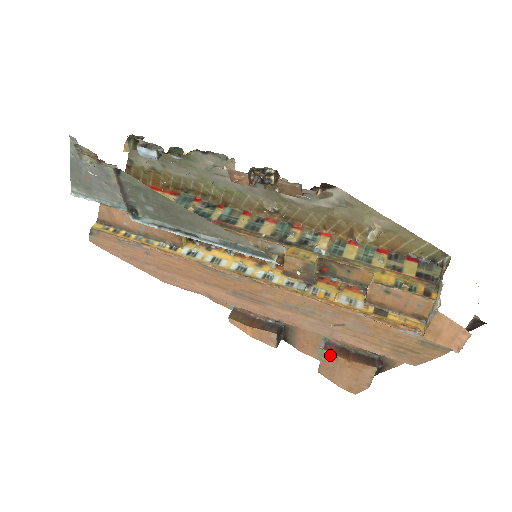
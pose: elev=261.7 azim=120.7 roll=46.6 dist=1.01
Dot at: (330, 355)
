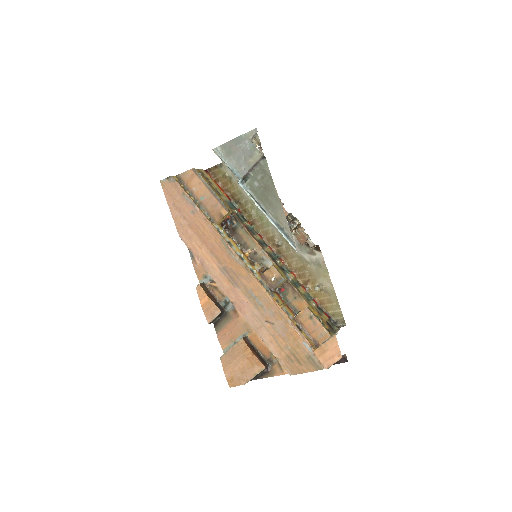
Dot at: (243, 344)
